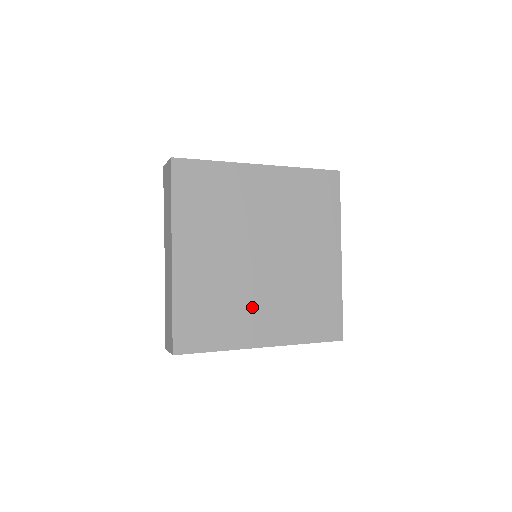
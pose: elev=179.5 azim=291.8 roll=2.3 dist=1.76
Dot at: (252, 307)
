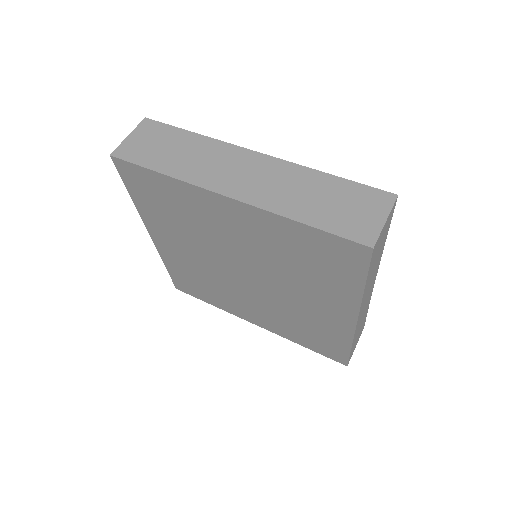
Dot at: (239, 299)
